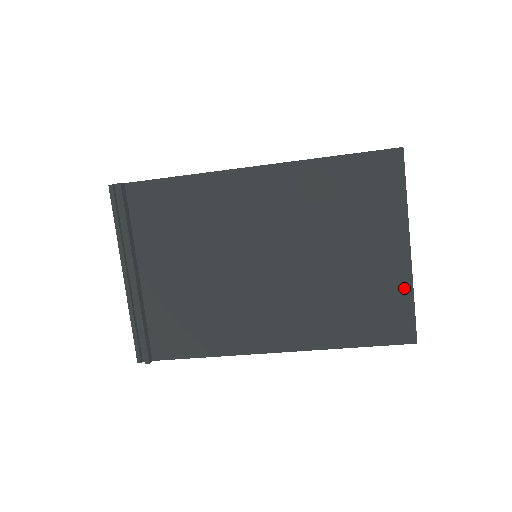
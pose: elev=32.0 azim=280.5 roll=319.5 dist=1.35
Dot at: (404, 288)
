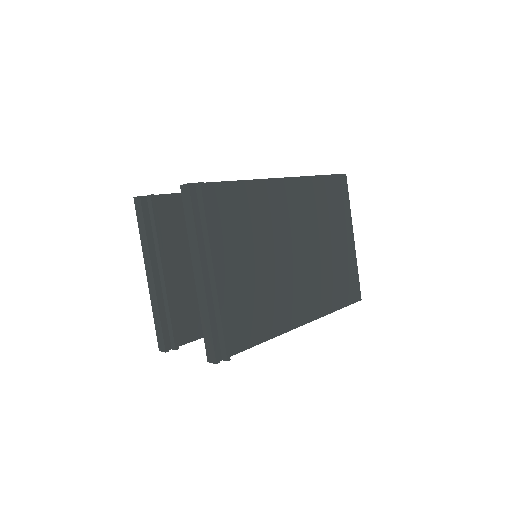
Dot at: (354, 264)
